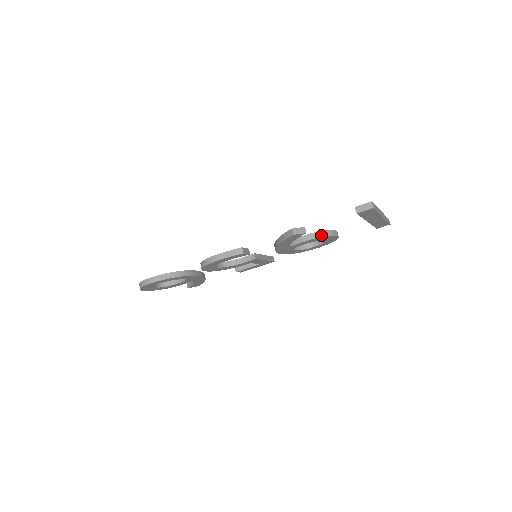
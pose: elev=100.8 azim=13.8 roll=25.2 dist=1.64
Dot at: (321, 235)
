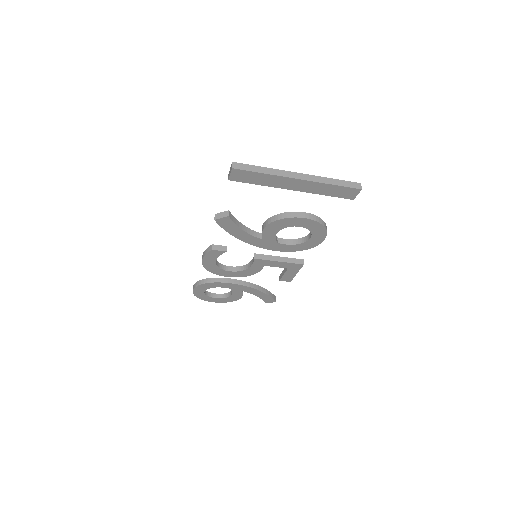
Dot at: (275, 219)
